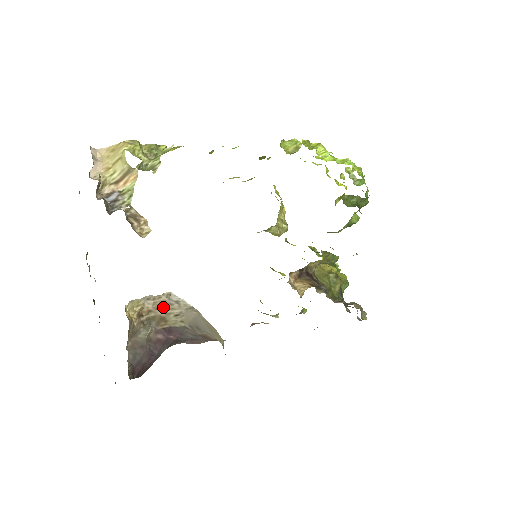
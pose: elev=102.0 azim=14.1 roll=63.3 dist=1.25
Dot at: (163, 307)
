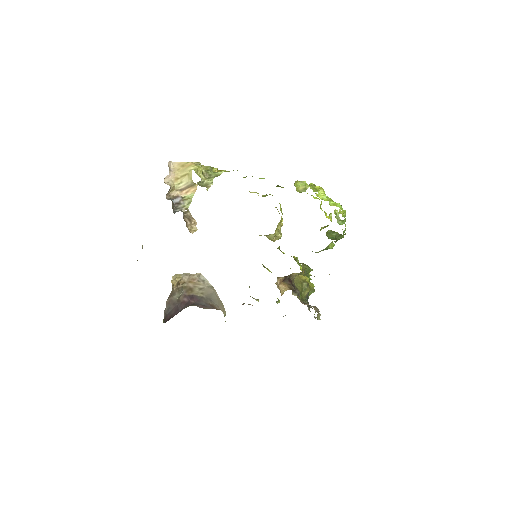
Dot at: (193, 282)
